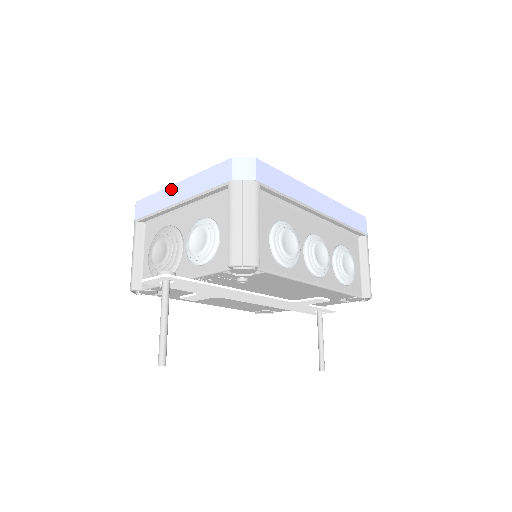
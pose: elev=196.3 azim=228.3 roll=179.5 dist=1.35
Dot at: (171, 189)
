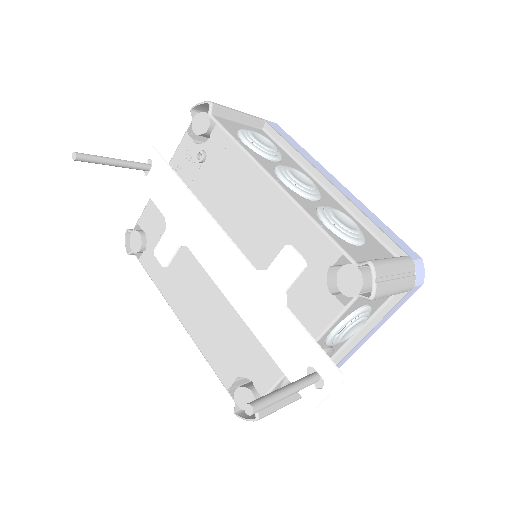
Dot at: occluded
